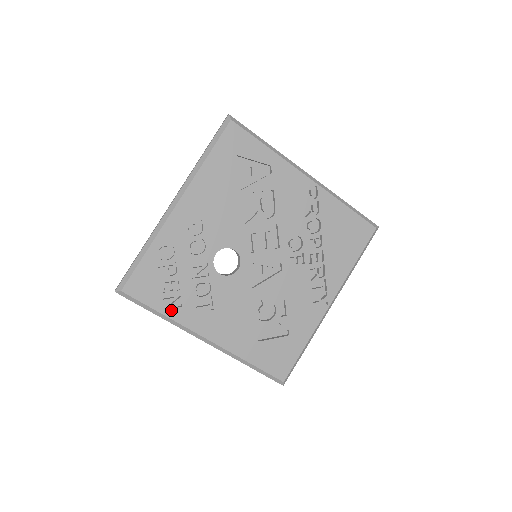
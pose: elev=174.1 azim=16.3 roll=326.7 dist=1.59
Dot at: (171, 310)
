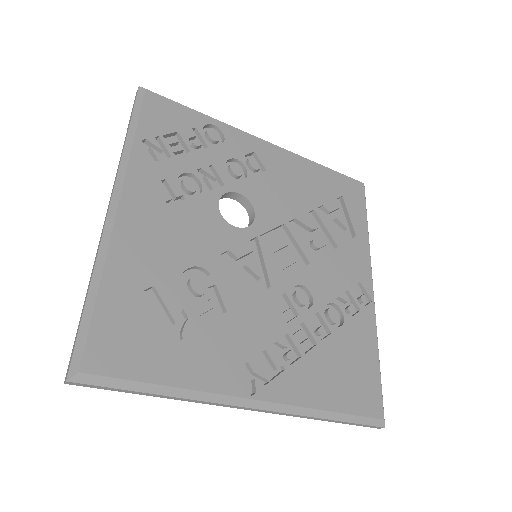
Dot at: (144, 148)
